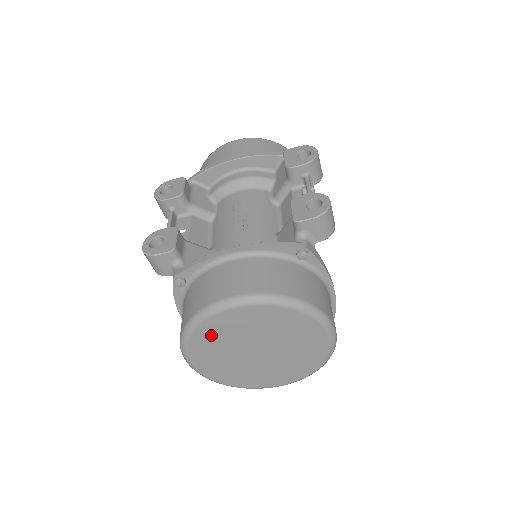
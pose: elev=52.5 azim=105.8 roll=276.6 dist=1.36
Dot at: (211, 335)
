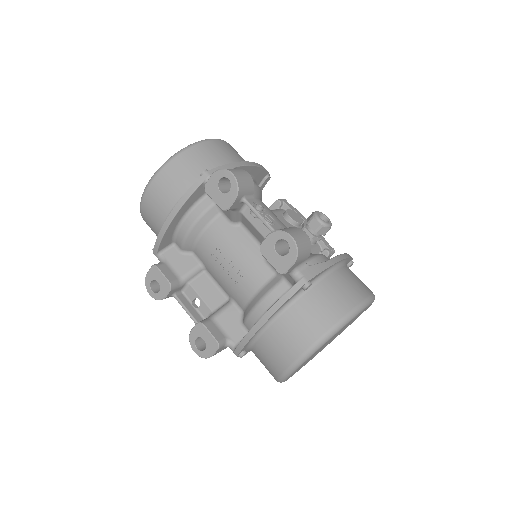
Dot at: occluded
